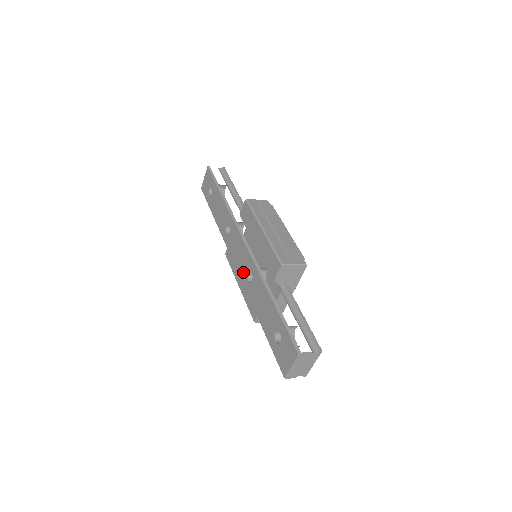
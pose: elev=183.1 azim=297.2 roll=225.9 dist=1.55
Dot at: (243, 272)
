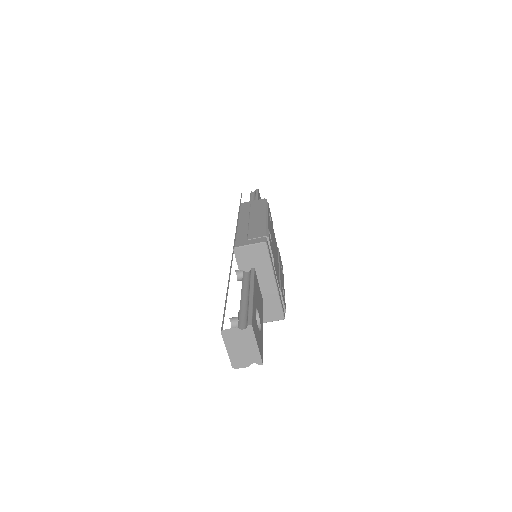
Dot at: occluded
